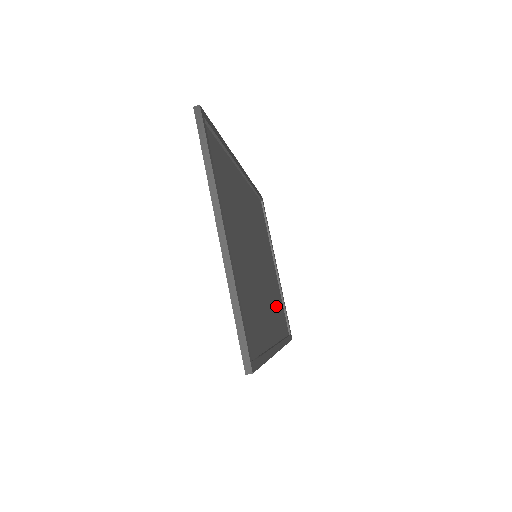
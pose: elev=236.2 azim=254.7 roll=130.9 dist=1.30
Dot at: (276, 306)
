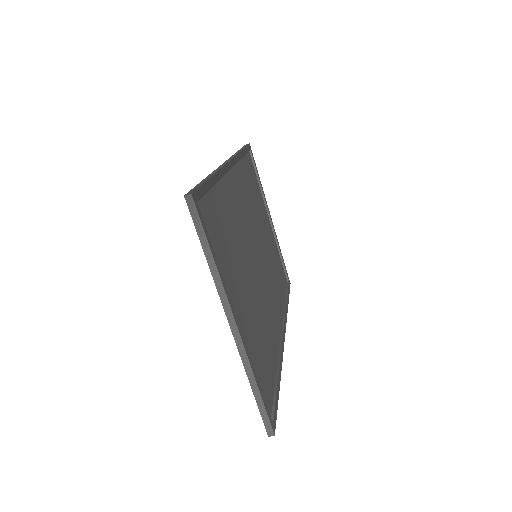
Dot at: (276, 276)
